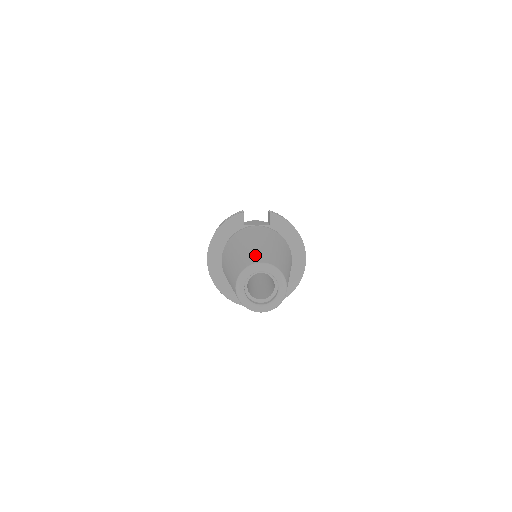
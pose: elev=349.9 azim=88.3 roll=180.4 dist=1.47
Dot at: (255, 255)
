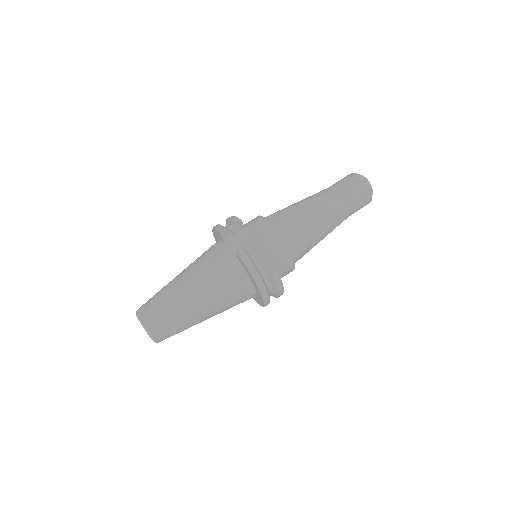
Dot at: (153, 304)
